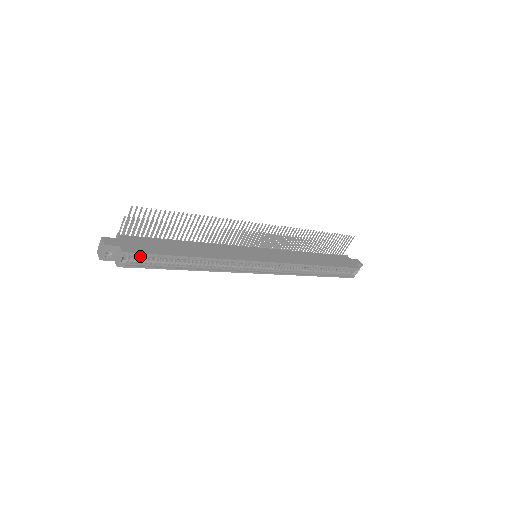
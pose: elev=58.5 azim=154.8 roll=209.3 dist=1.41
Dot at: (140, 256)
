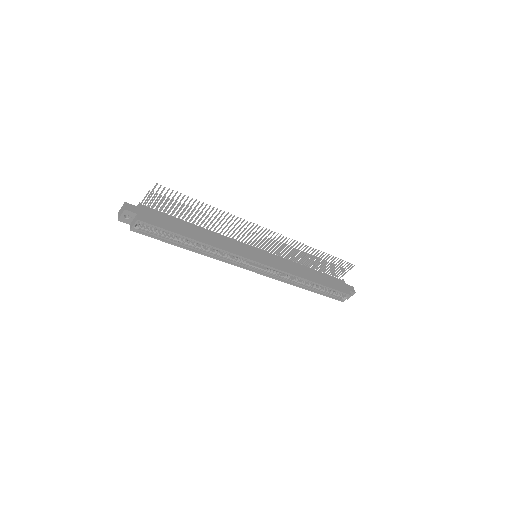
Dot at: (152, 227)
